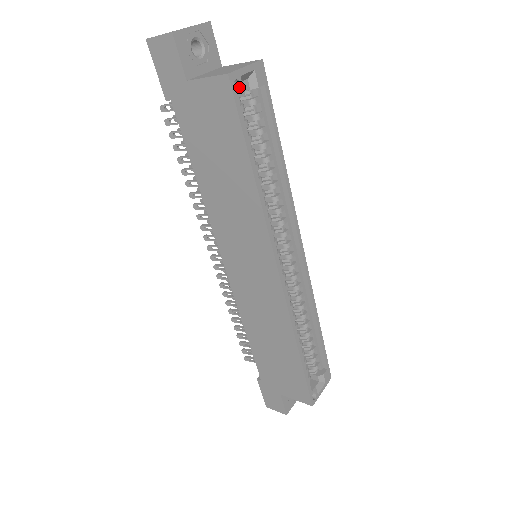
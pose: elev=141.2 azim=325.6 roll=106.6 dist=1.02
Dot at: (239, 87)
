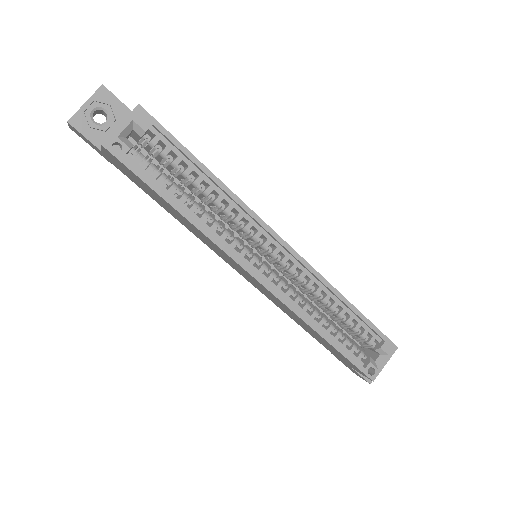
Dot at: (121, 146)
